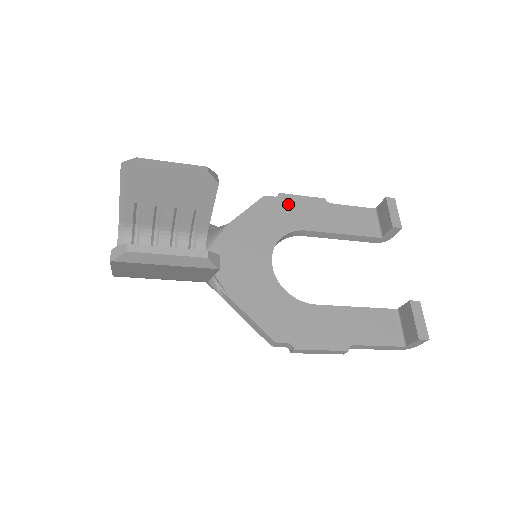
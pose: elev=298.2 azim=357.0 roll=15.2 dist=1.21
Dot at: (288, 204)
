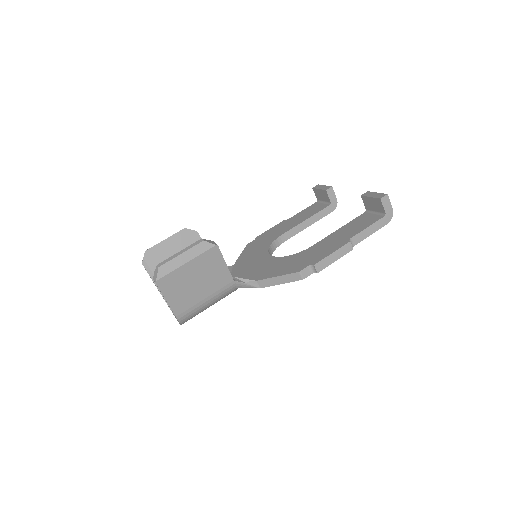
Dot at: (263, 237)
